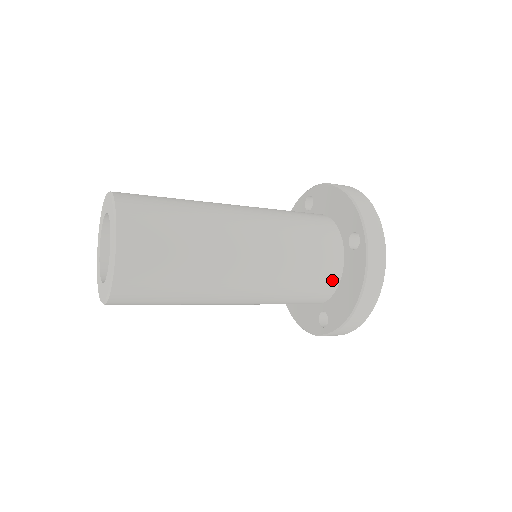
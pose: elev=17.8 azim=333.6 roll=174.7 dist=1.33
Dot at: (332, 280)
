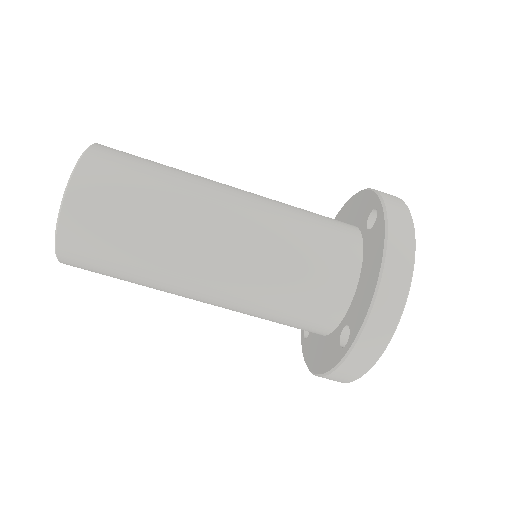
Dot at: (348, 269)
